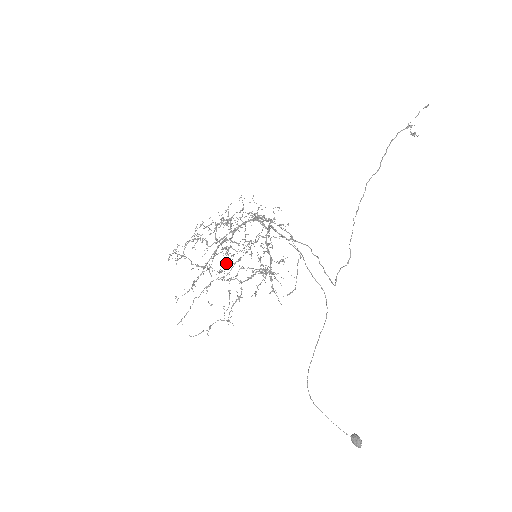
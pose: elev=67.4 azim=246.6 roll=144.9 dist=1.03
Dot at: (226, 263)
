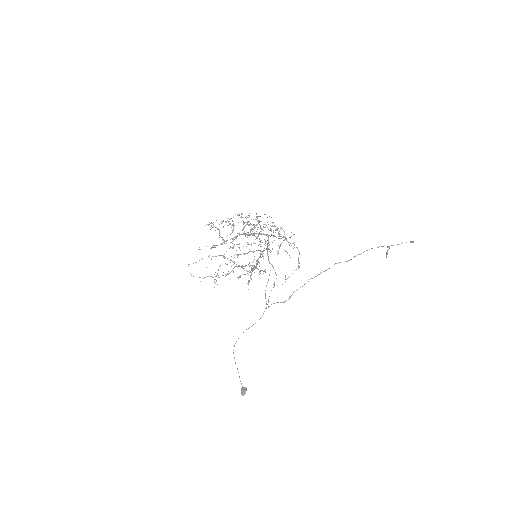
Dot at: occluded
